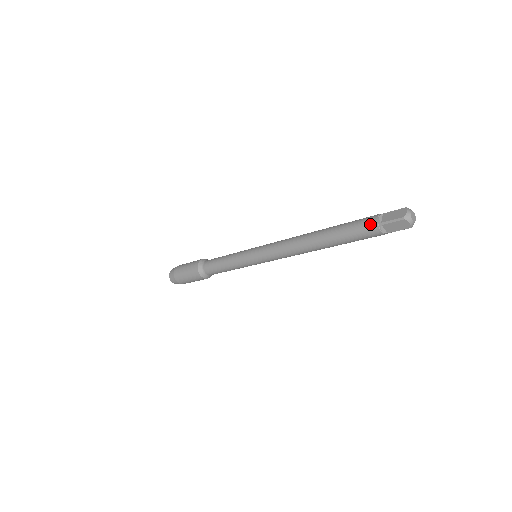
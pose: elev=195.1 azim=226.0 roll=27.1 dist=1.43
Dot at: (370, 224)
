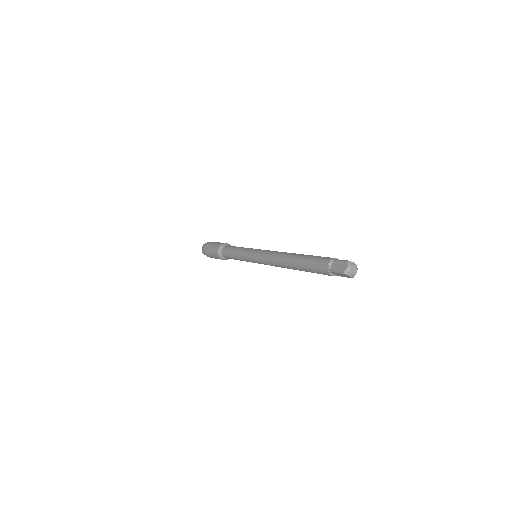
Dot at: (323, 268)
